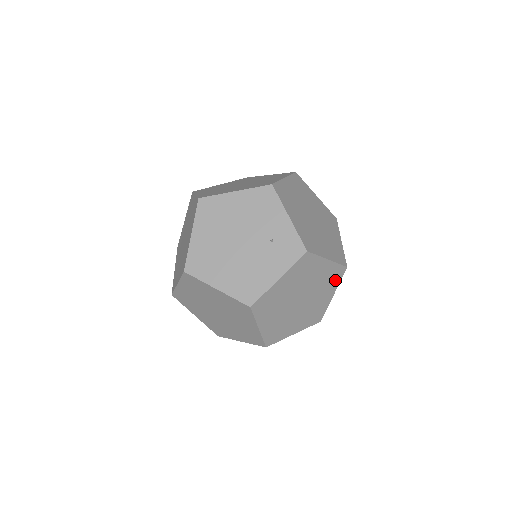
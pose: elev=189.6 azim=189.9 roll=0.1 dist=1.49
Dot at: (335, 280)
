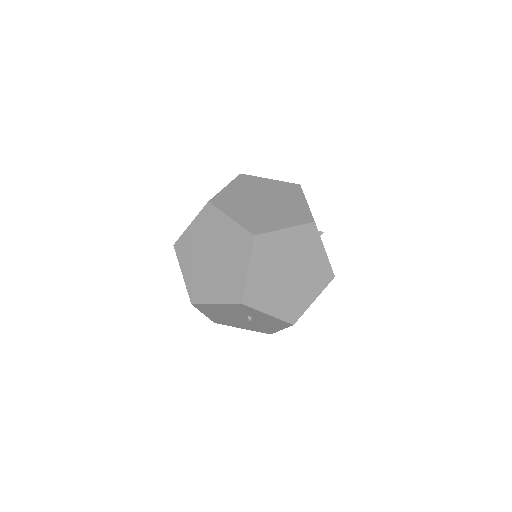
Dot at: (245, 249)
